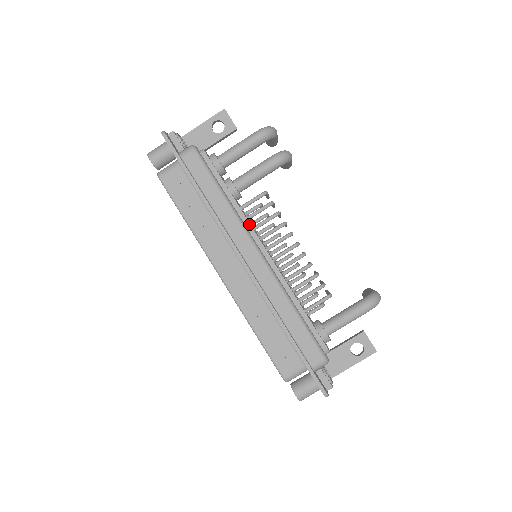
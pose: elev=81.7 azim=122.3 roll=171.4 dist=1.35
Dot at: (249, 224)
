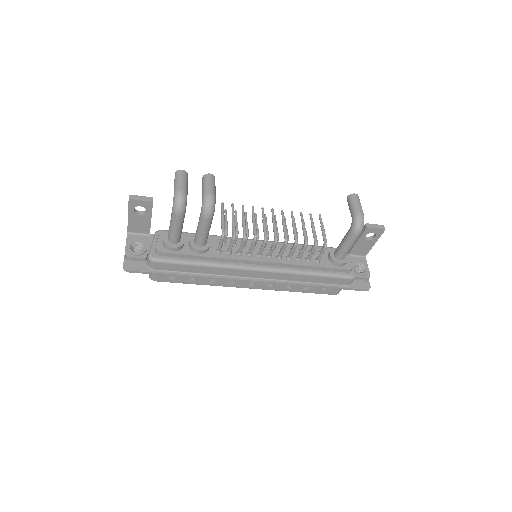
Dot at: (235, 260)
